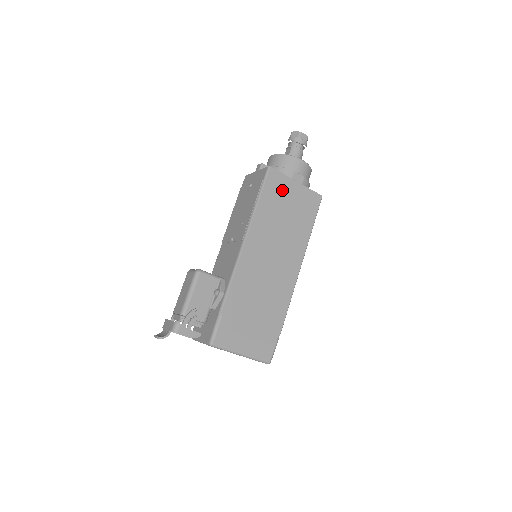
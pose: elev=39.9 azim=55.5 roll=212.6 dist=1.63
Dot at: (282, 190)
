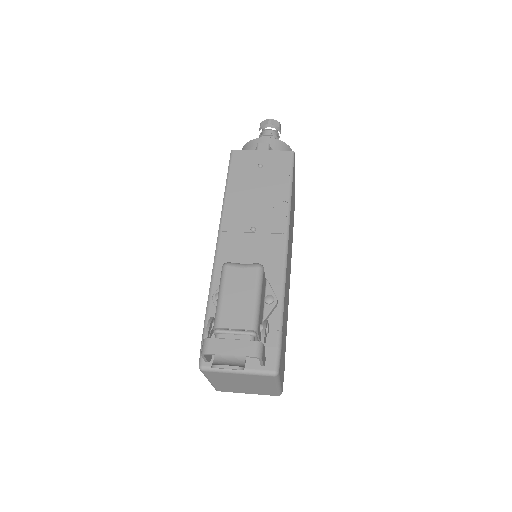
Dot at: occluded
